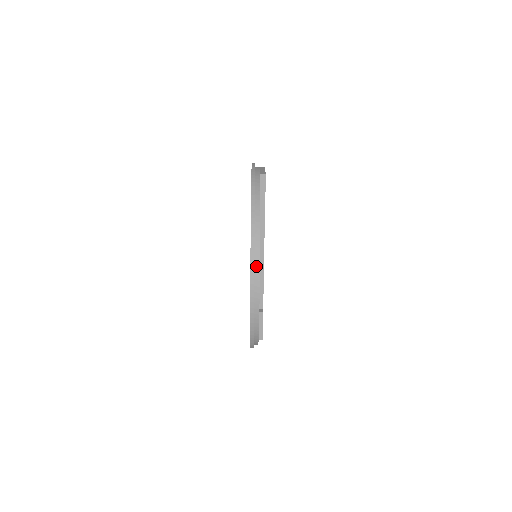
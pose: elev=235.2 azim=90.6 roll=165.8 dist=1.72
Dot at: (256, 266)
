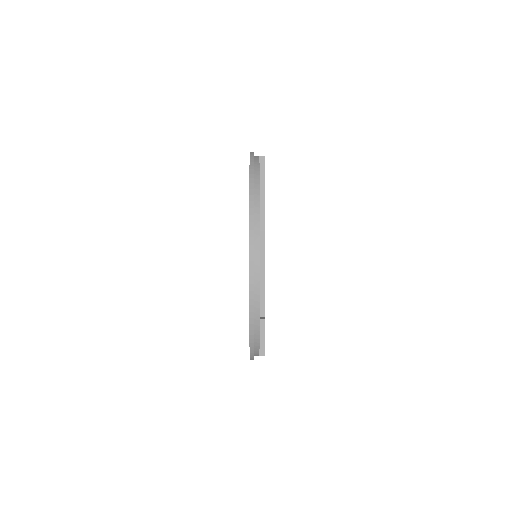
Dot at: (255, 234)
